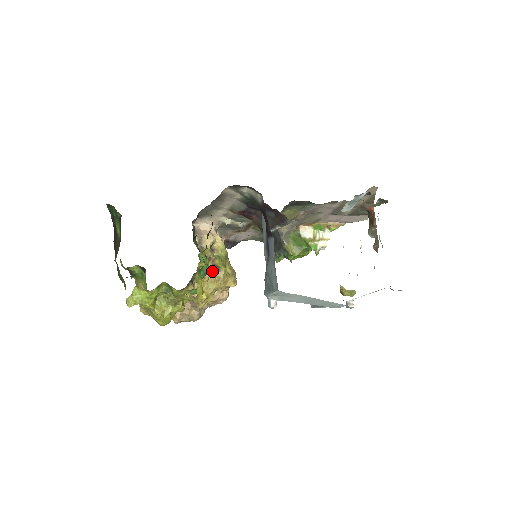
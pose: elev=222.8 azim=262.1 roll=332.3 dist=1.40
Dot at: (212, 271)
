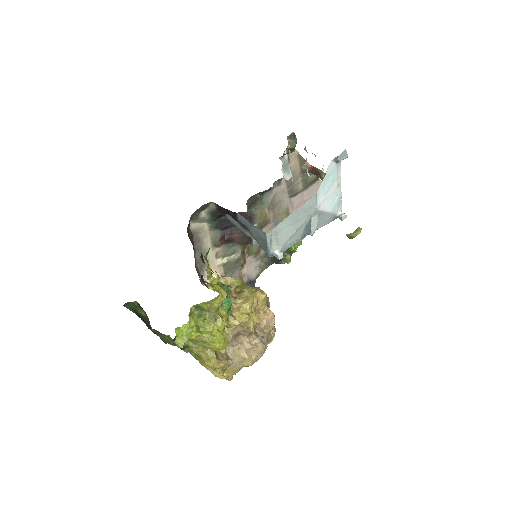
Dot at: (239, 297)
